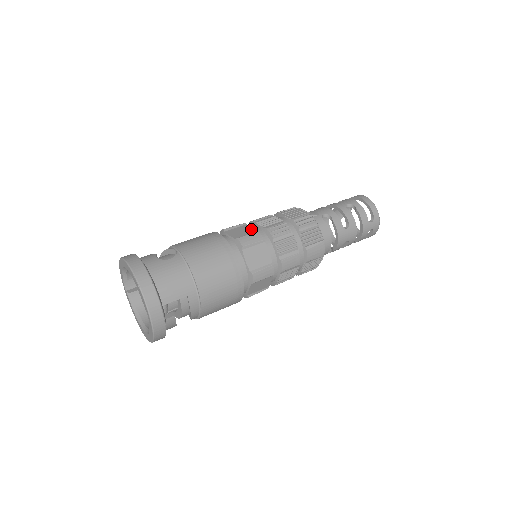
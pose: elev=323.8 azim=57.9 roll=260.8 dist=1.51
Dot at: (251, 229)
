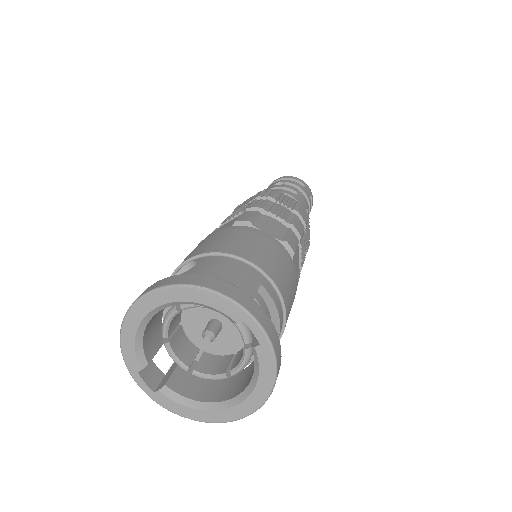
Dot at: (233, 220)
